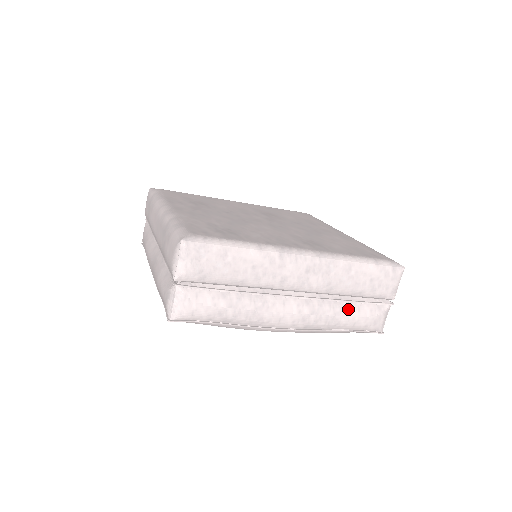
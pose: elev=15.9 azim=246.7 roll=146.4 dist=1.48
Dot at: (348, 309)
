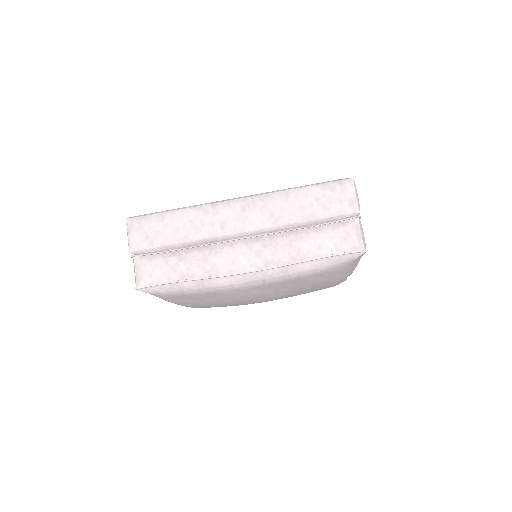
Dot at: (304, 234)
